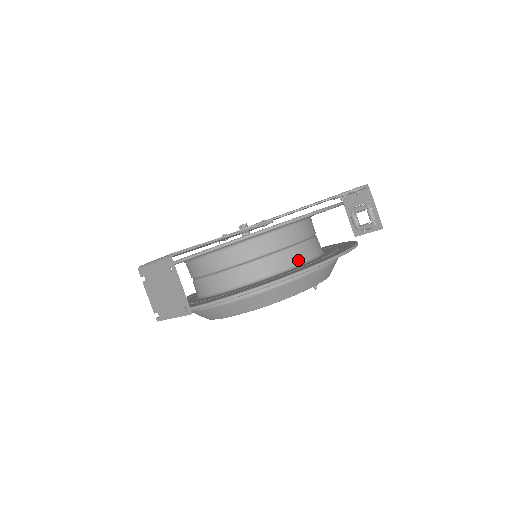
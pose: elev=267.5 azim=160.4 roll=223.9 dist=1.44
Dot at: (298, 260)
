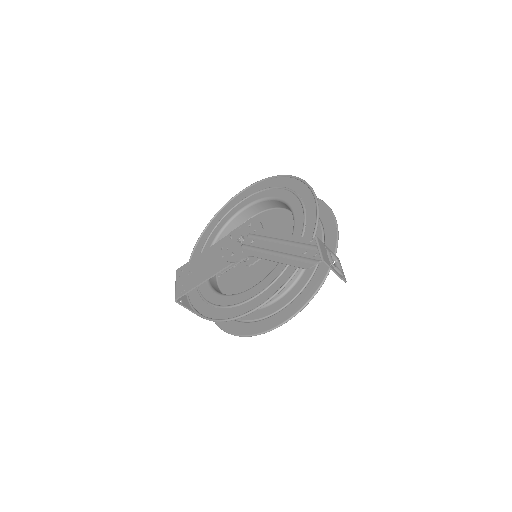
Dot at: occluded
